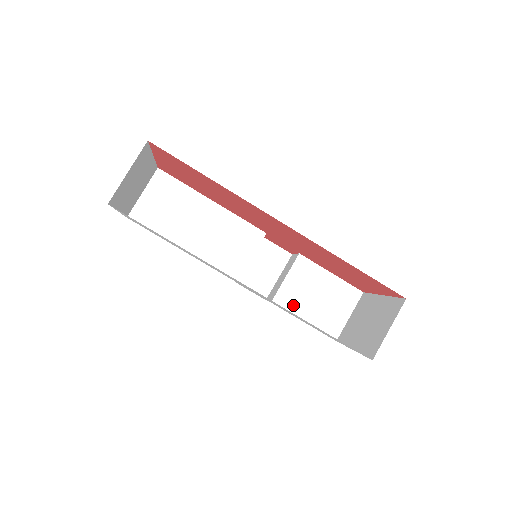
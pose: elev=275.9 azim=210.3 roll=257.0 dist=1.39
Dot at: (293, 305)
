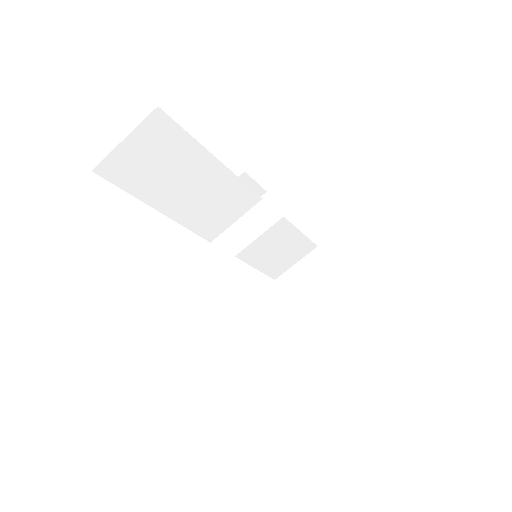
Dot at: (254, 257)
